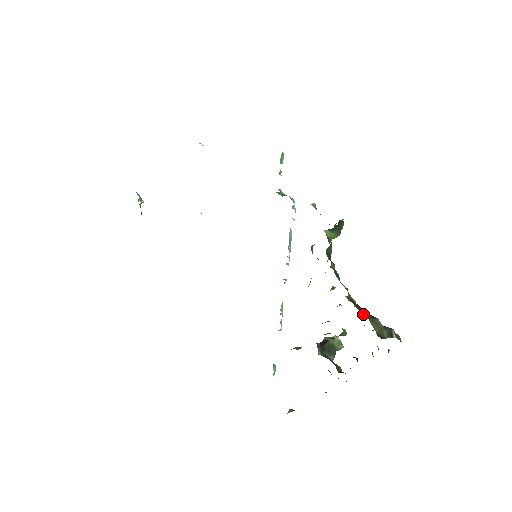
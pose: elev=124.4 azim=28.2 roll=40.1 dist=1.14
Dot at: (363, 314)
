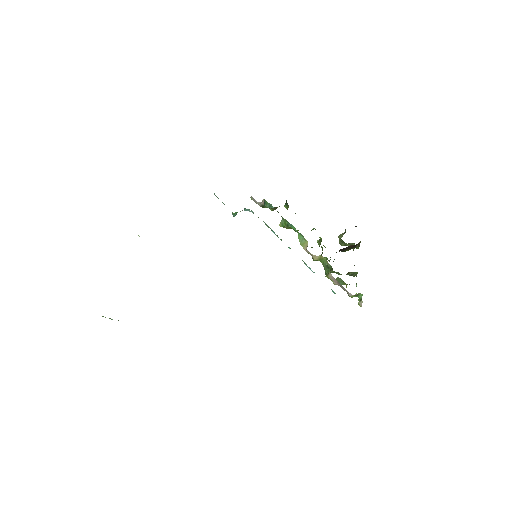
Dot at: occluded
